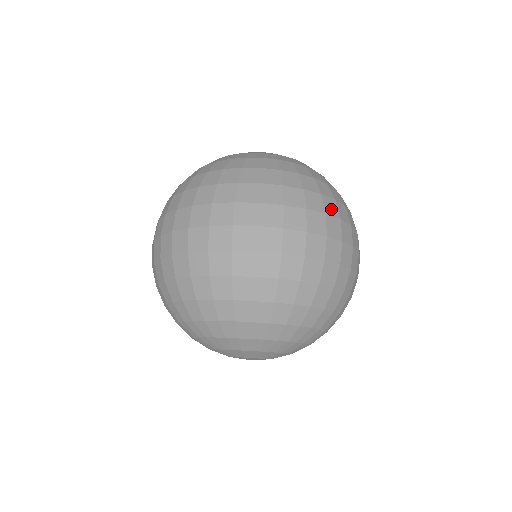
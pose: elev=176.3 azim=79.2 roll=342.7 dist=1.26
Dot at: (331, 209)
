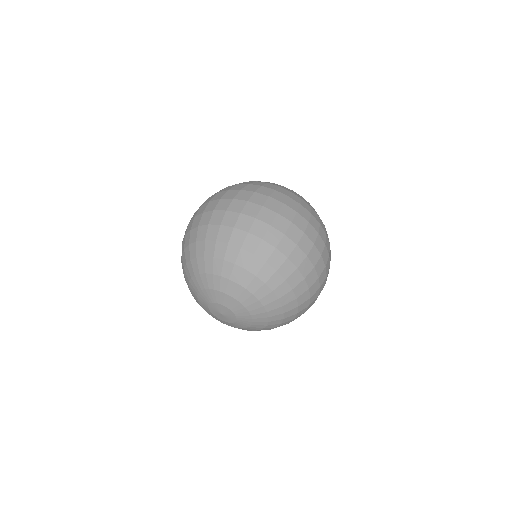
Dot at: (314, 224)
